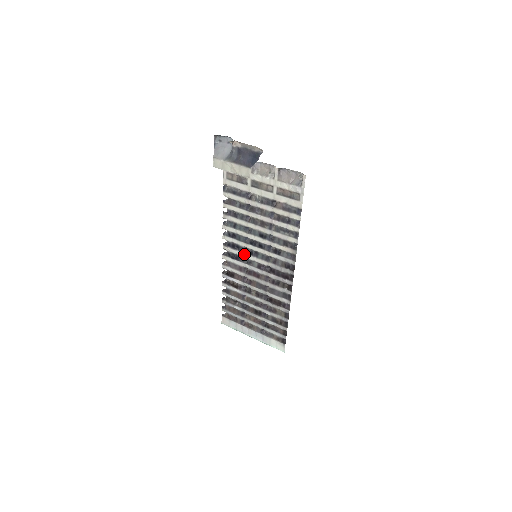
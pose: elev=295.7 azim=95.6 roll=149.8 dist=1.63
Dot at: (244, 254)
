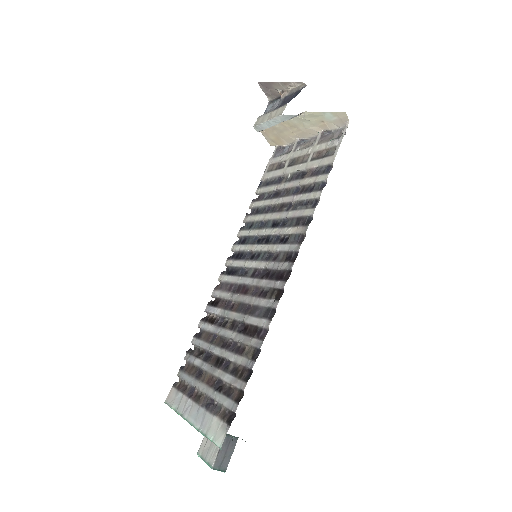
Dot at: (244, 262)
